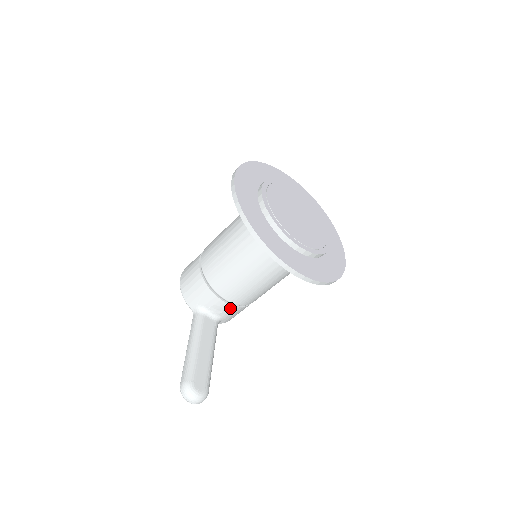
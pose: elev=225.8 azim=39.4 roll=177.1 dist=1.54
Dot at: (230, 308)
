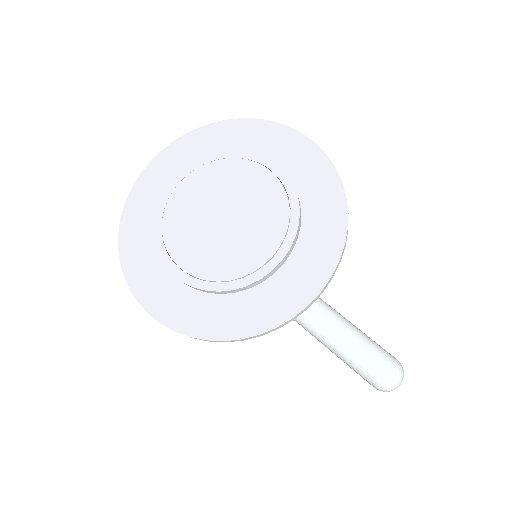
Dot at: occluded
